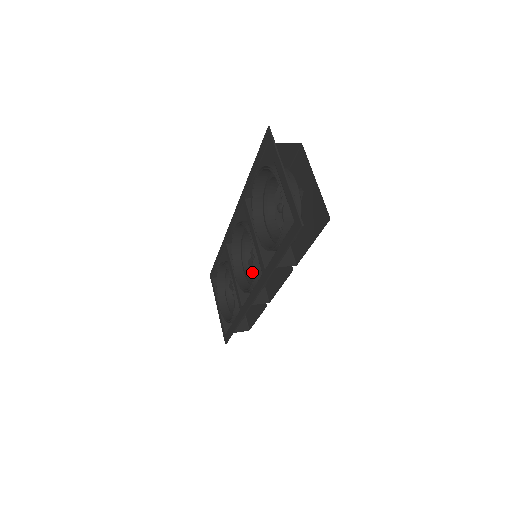
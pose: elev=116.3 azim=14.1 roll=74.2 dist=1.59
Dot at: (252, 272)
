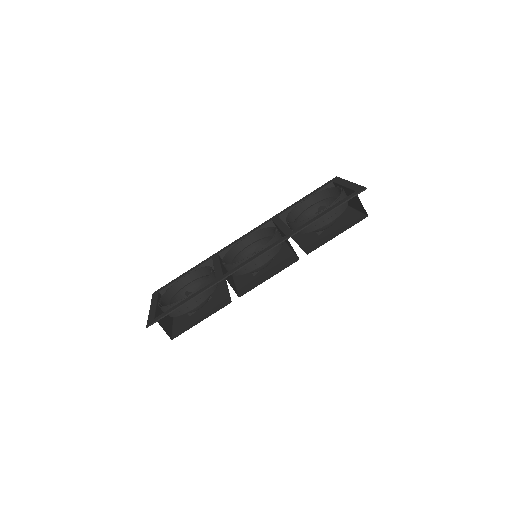
Dot at: occluded
